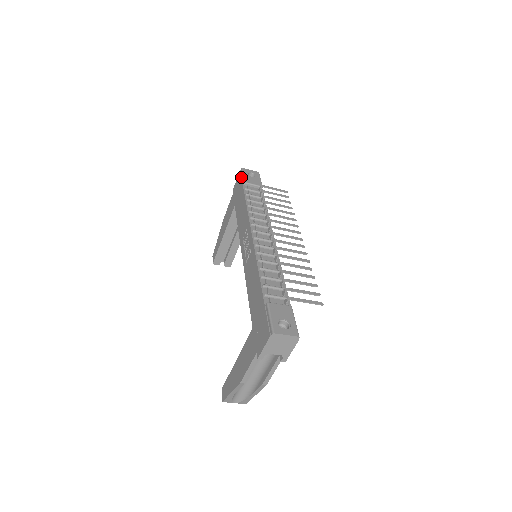
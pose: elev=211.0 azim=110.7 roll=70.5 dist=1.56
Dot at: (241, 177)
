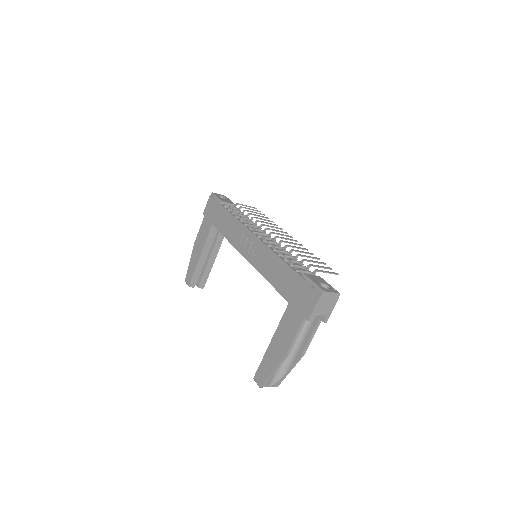
Dot at: (215, 199)
